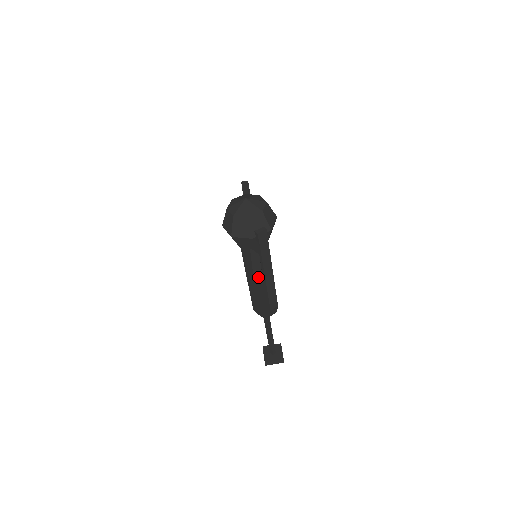
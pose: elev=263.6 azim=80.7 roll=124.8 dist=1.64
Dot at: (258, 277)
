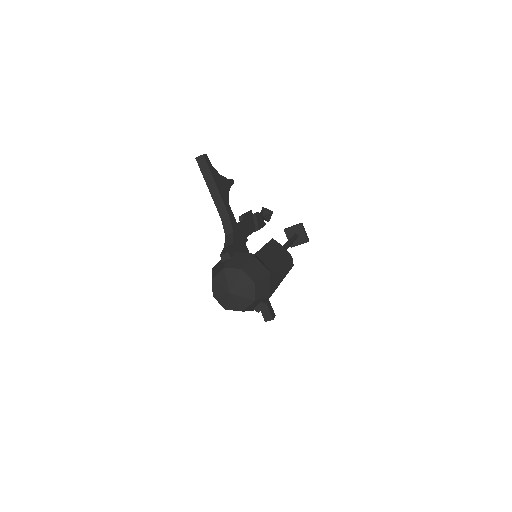
Dot at: occluded
